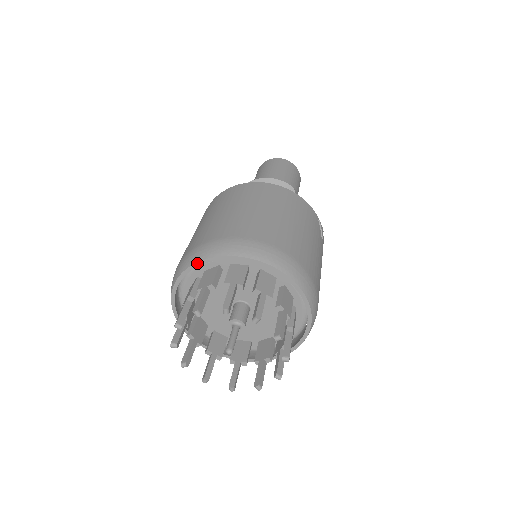
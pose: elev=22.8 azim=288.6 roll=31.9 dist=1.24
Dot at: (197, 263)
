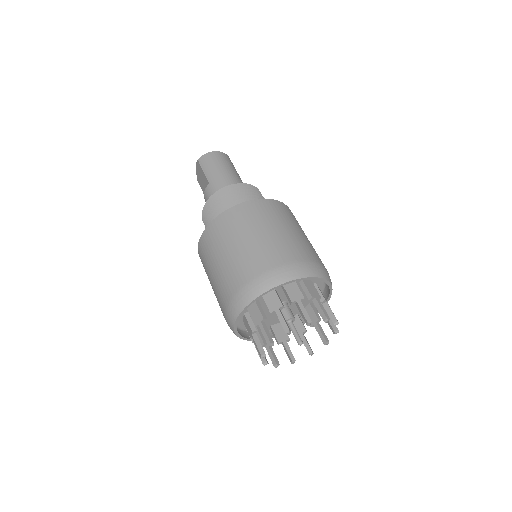
Dot at: (291, 281)
